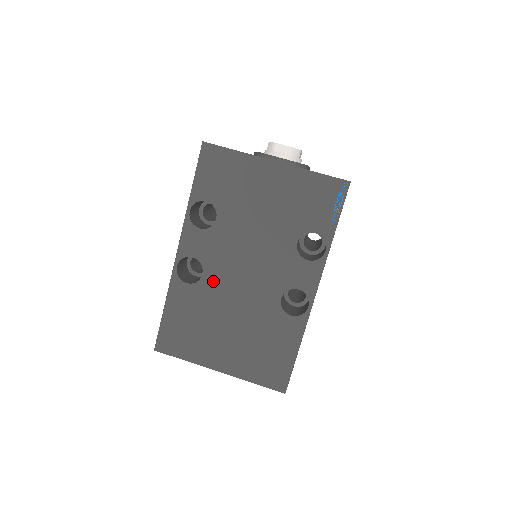
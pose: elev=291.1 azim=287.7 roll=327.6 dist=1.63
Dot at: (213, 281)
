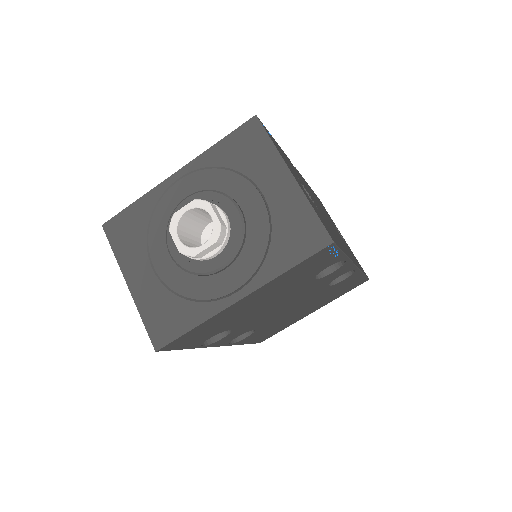
Dot at: (266, 324)
